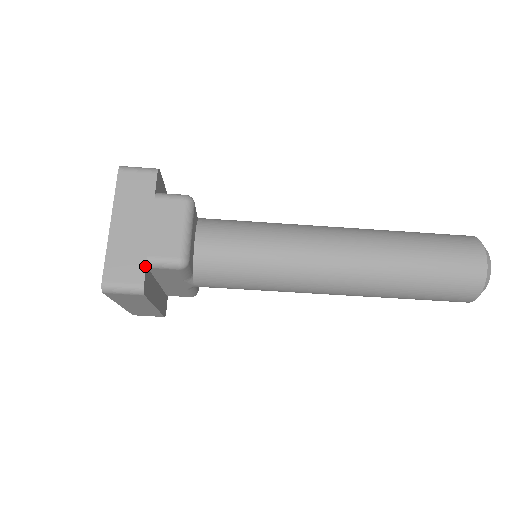
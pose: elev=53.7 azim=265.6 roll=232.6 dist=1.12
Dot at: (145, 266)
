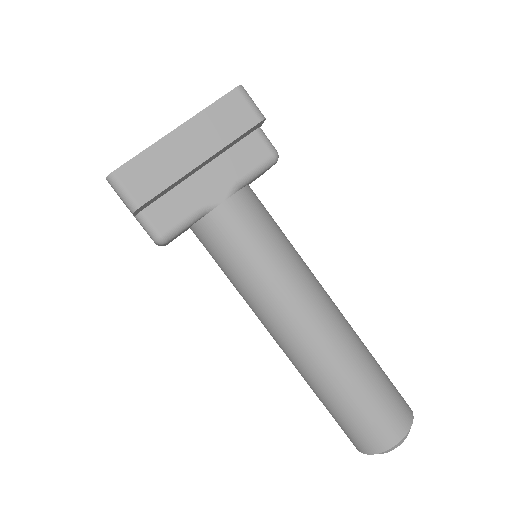
Dot at: (261, 124)
